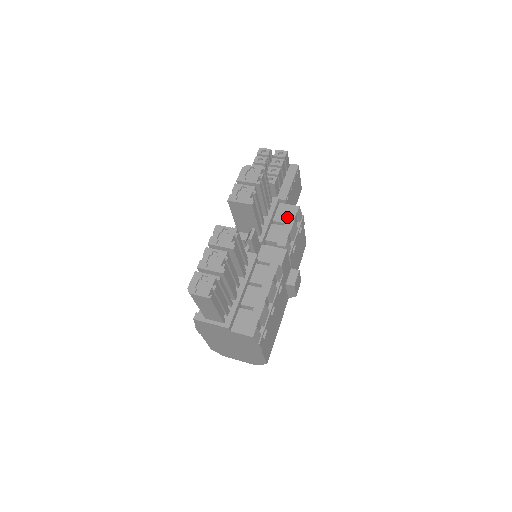
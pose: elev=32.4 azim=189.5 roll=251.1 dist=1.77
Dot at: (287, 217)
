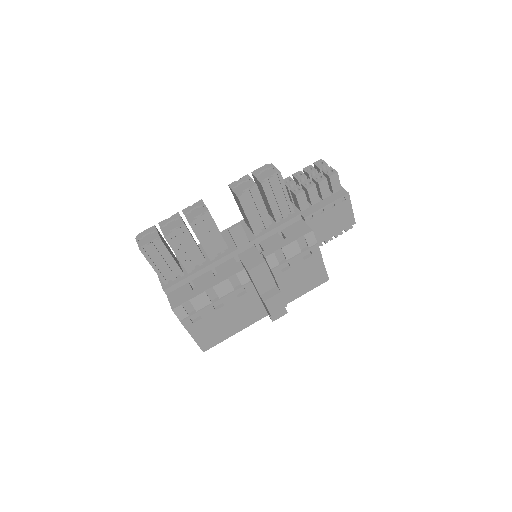
Dot at: (293, 234)
